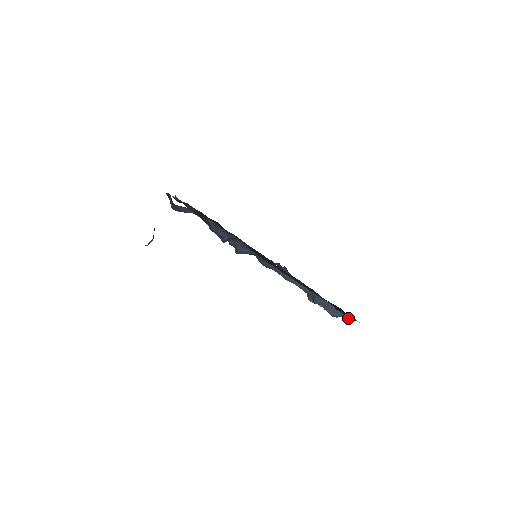
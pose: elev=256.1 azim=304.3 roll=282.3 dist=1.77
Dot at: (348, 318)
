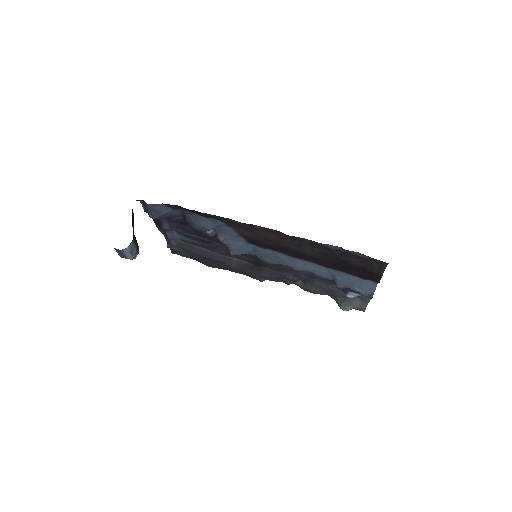
Dot at: (376, 277)
